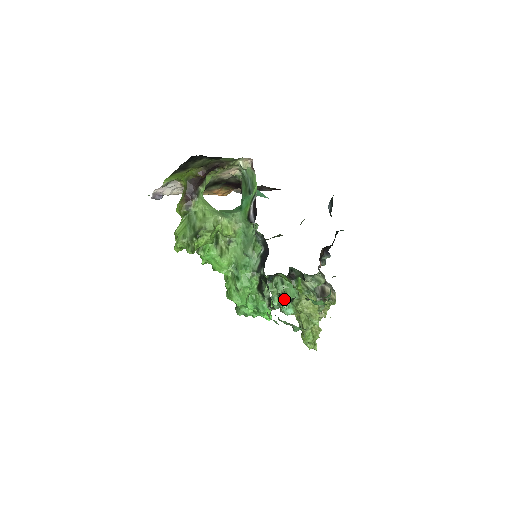
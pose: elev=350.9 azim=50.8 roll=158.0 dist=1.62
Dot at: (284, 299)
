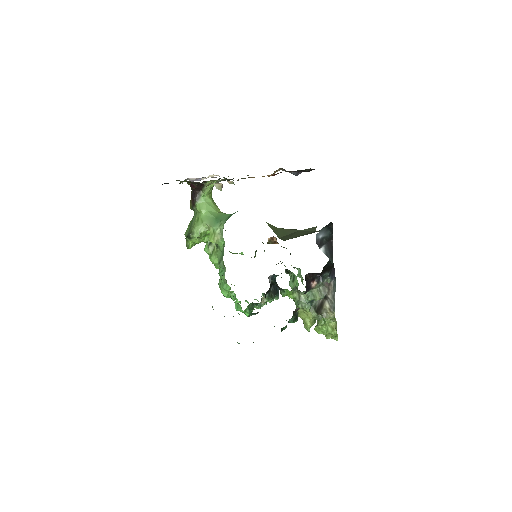
Dot at: occluded
